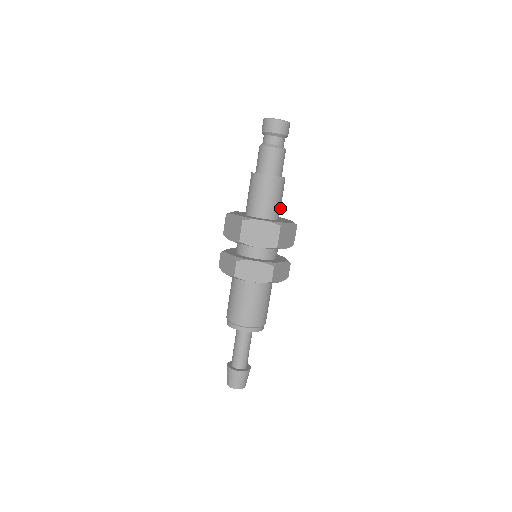
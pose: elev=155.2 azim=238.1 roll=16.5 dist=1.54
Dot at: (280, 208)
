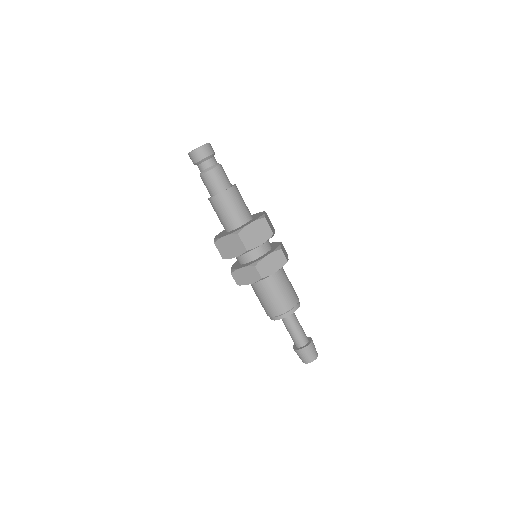
Dot at: (244, 212)
